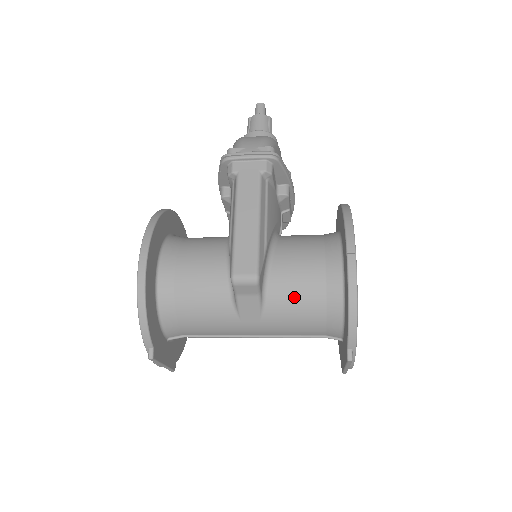
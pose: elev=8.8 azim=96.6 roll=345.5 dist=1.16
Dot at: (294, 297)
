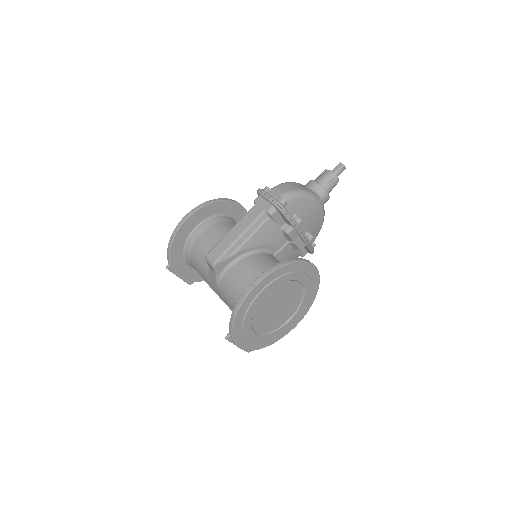
Dot at: (231, 288)
